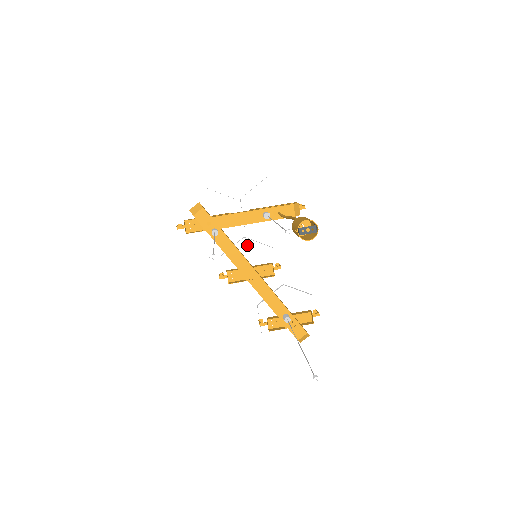
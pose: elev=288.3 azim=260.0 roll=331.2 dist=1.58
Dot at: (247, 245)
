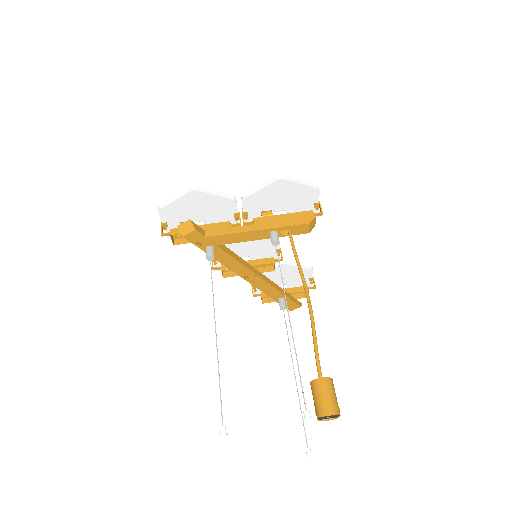
Dot at: occluded
